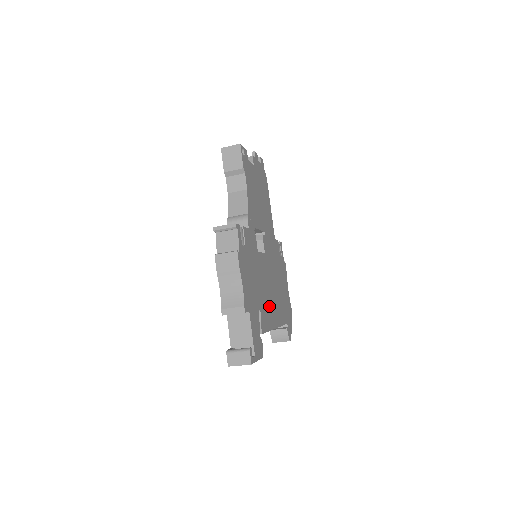
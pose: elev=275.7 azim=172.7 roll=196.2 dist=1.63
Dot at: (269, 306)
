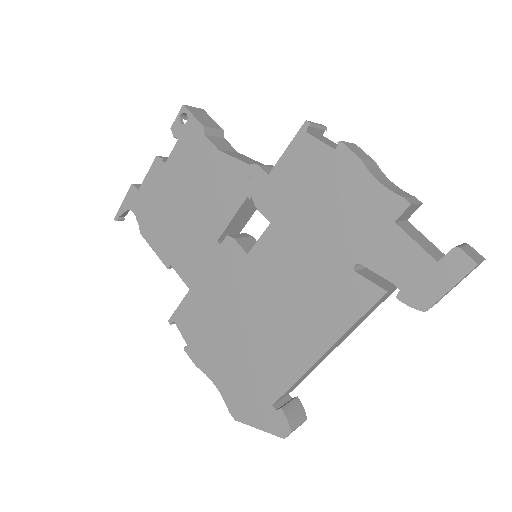
Dot at: occluded
